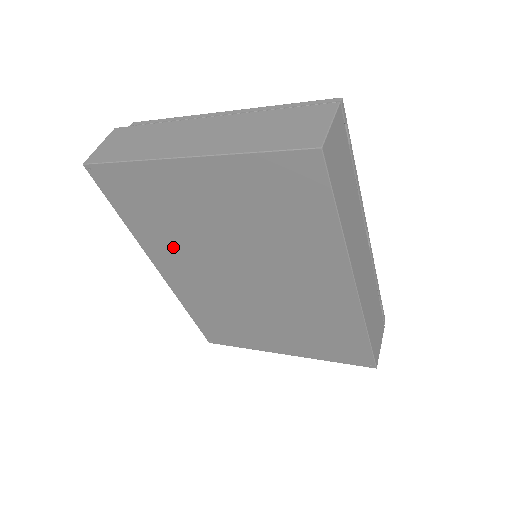
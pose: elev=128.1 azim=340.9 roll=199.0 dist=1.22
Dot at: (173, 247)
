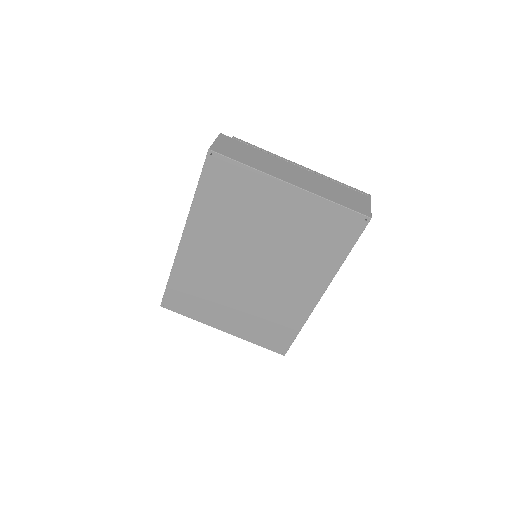
Dot at: (217, 228)
